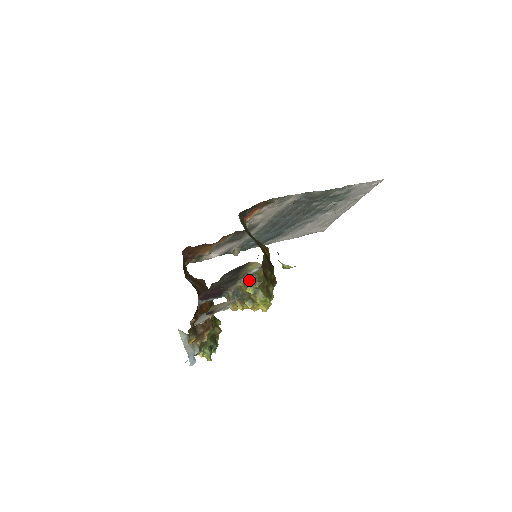
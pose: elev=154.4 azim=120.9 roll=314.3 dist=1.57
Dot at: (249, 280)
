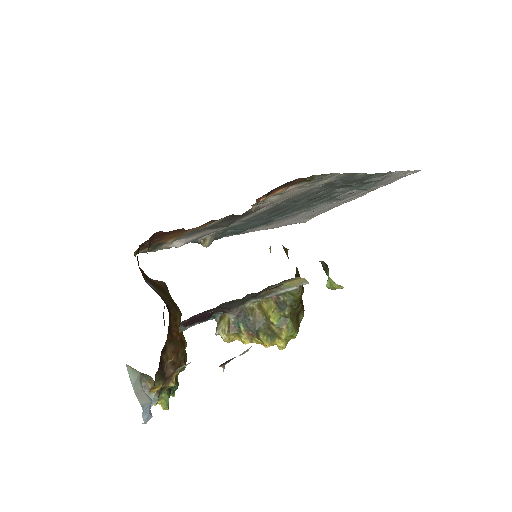
Dot at: (273, 301)
